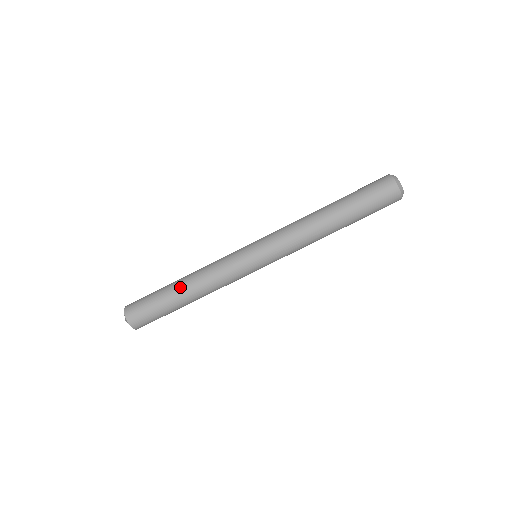
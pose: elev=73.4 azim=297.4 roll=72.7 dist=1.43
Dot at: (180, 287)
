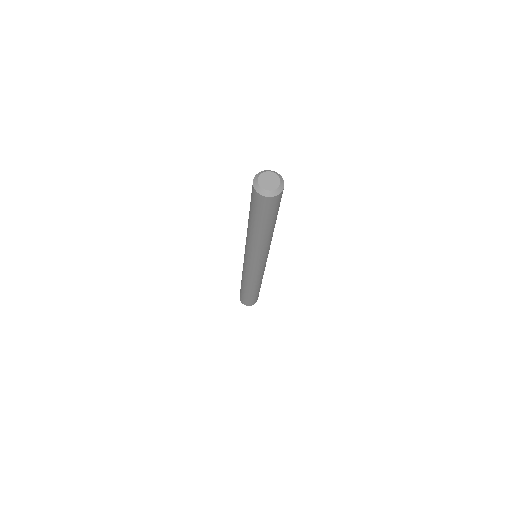
Dot at: (245, 288)
